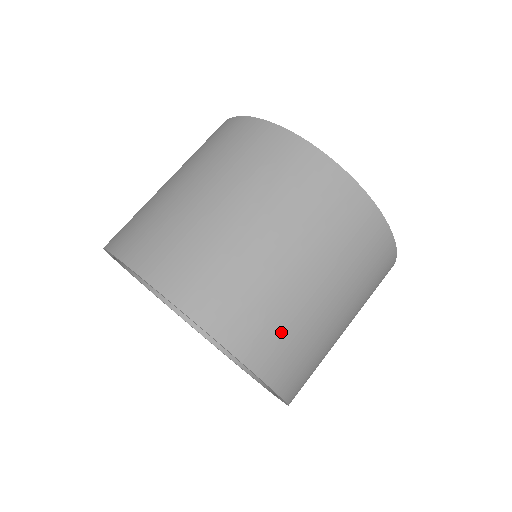
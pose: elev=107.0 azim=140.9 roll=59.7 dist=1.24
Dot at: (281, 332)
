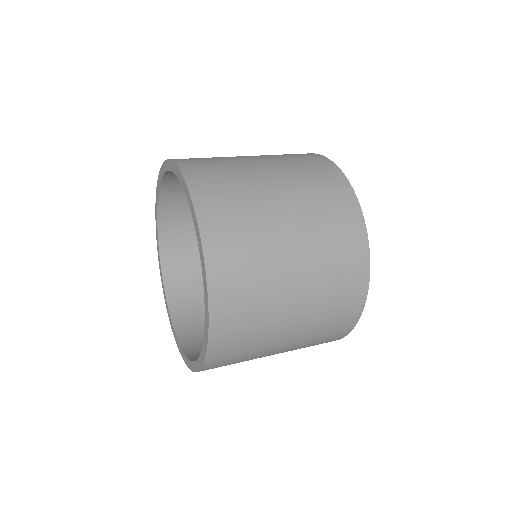
Dot at: occluded
